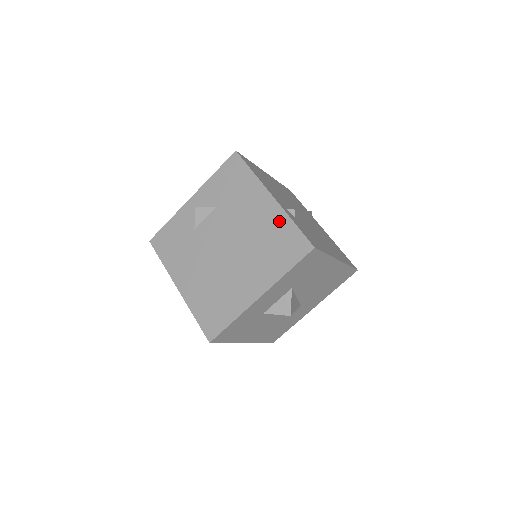
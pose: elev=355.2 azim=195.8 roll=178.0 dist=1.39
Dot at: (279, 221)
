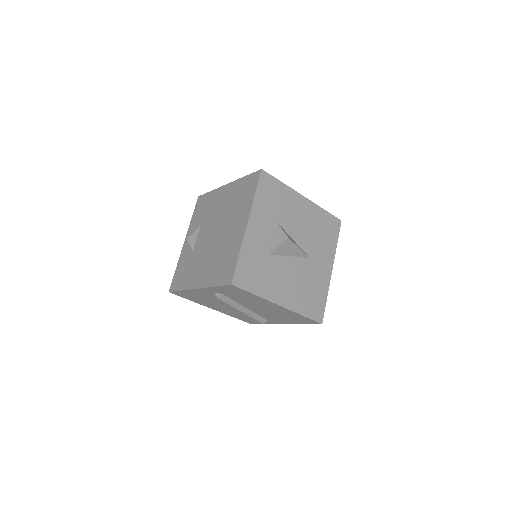
Dot at: (236, 186)
